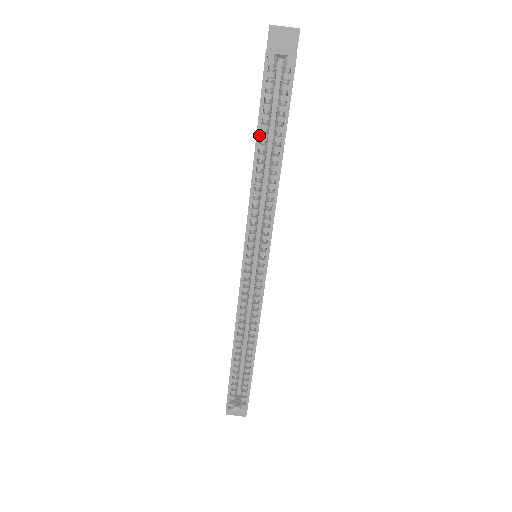
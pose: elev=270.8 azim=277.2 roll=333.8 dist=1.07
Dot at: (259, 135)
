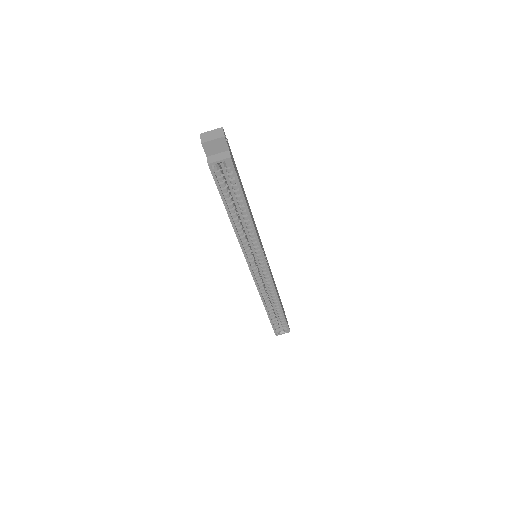
Dot at: (227, 208)
